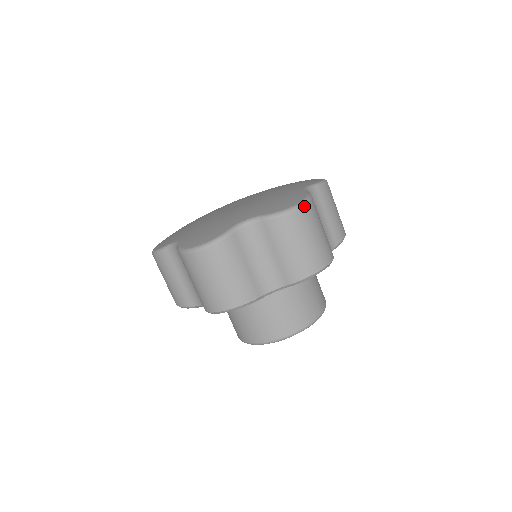
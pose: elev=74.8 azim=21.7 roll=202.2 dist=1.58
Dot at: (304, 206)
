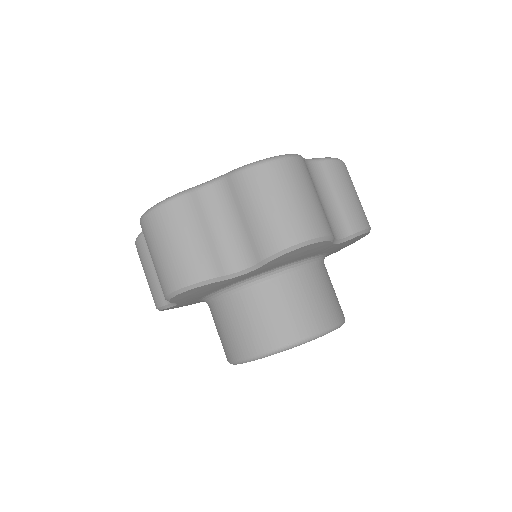
Dot at: (282, 159)
